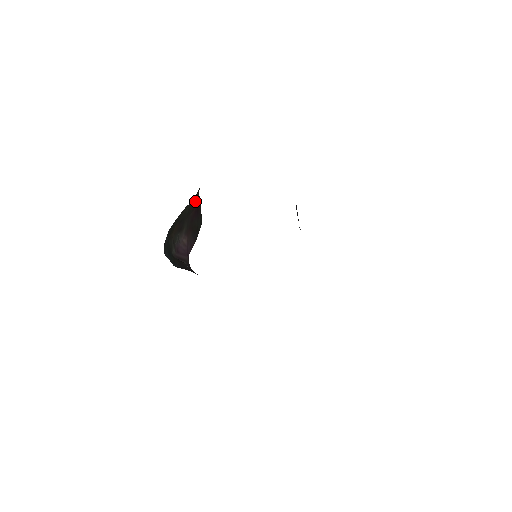
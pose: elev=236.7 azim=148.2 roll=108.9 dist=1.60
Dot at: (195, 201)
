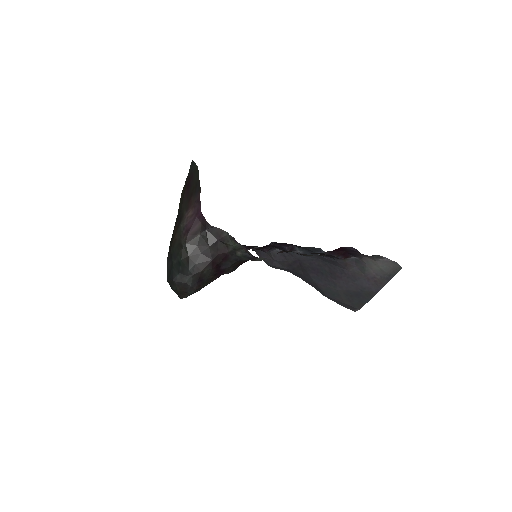
Dot at: (182, 194)
